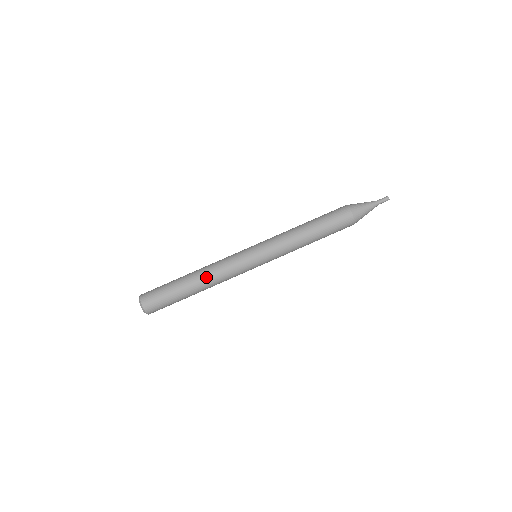
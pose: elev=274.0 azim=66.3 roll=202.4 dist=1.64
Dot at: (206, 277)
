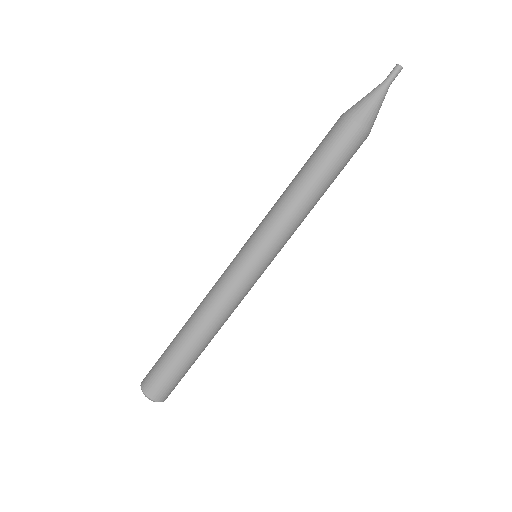
Dot at: (209, 324)
